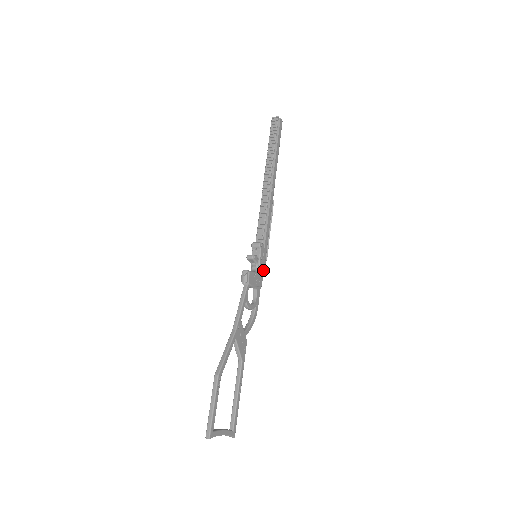
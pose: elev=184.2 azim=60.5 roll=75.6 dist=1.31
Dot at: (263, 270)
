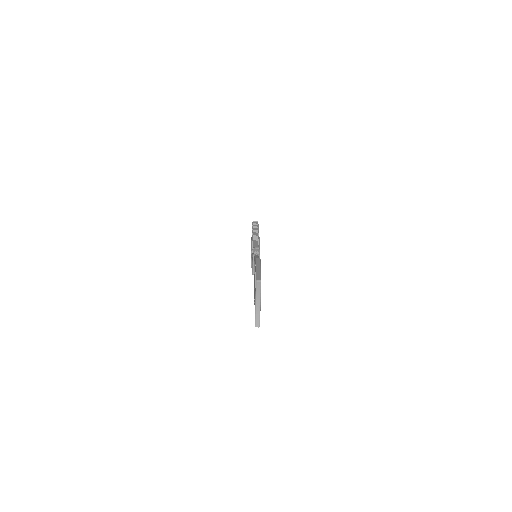
Dot at: occluded
